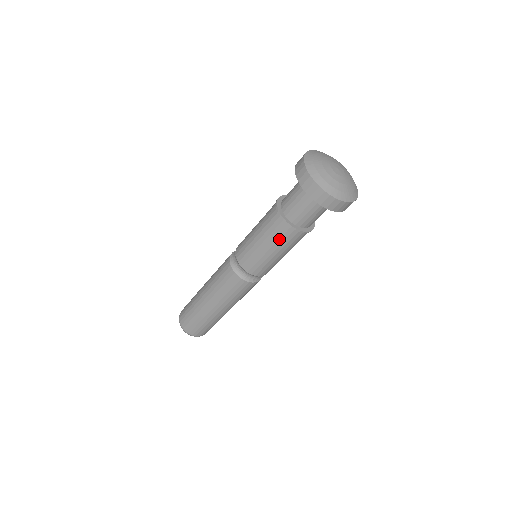
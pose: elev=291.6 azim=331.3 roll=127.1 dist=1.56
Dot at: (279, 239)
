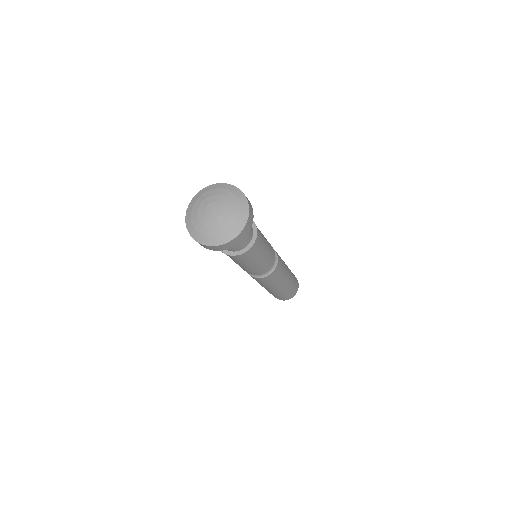
Dot at: occluded
